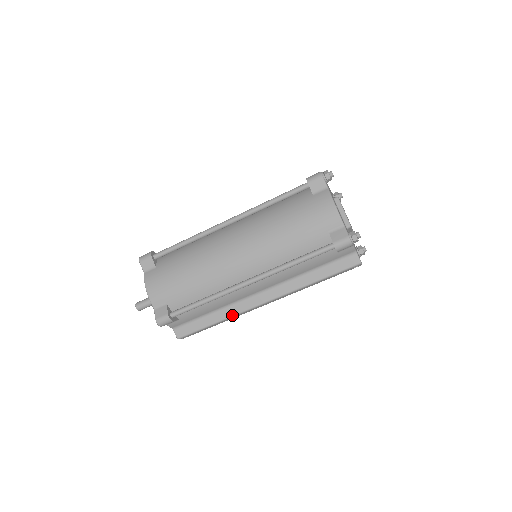
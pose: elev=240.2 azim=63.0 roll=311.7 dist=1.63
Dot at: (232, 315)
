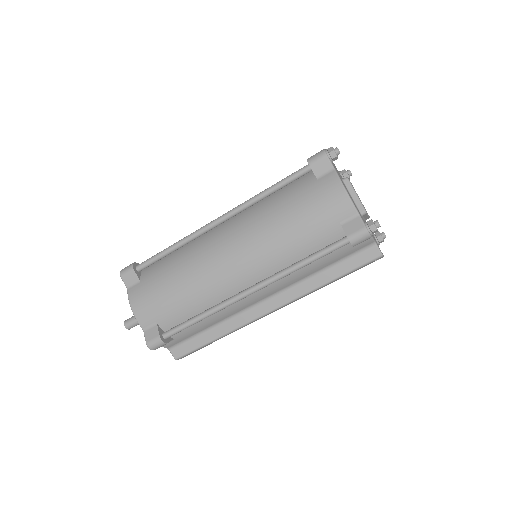
Dot at: (235, 328)
